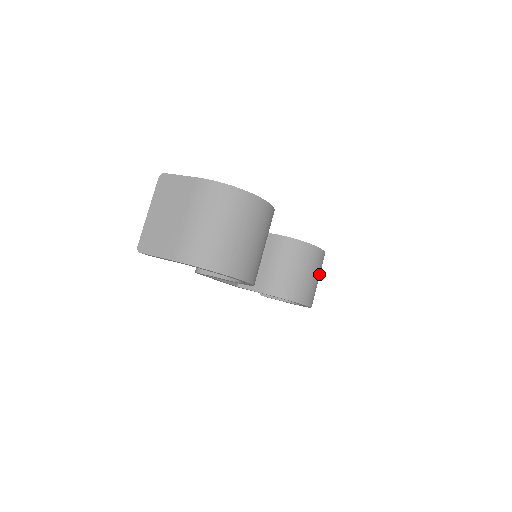
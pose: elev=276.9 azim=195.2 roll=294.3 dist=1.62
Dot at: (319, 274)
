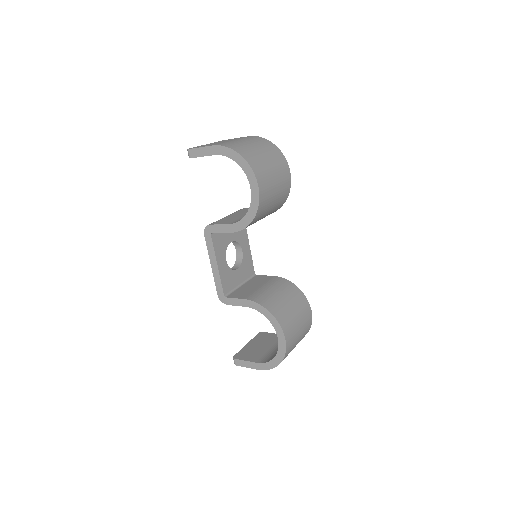
Dot at: (302, 328)
